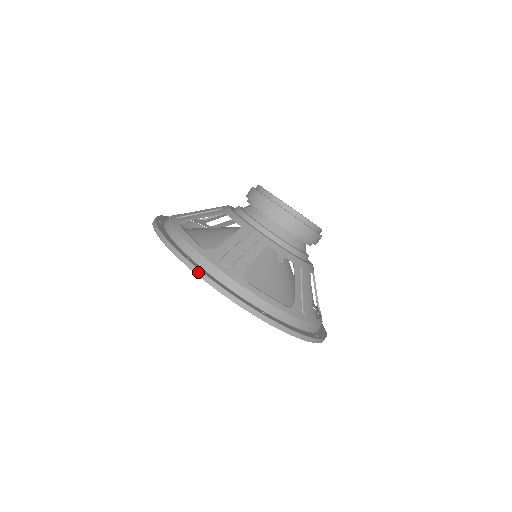
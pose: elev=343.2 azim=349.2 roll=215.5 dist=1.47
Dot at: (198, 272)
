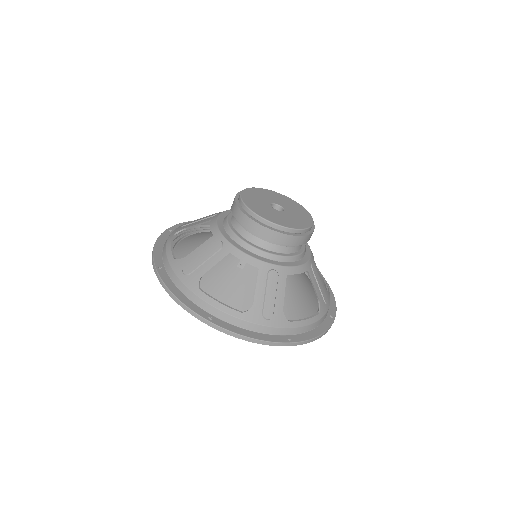
Dot at: (160, 281)
